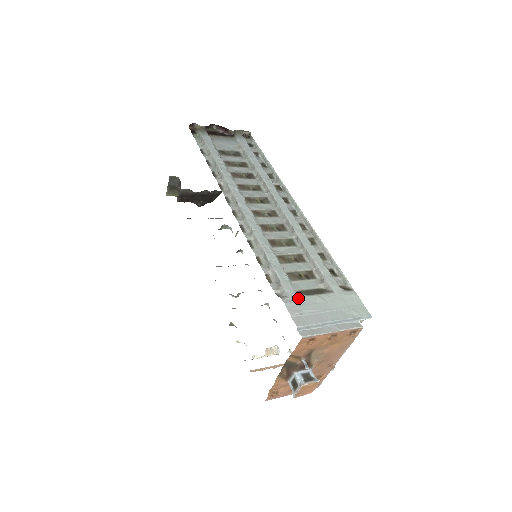
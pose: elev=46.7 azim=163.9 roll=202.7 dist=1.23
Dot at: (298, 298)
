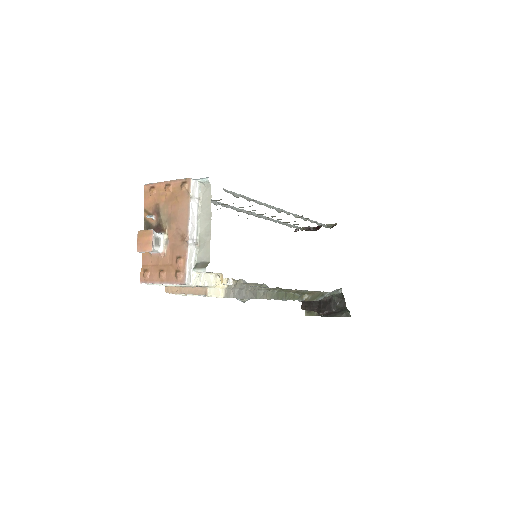
Dot at: occluded
